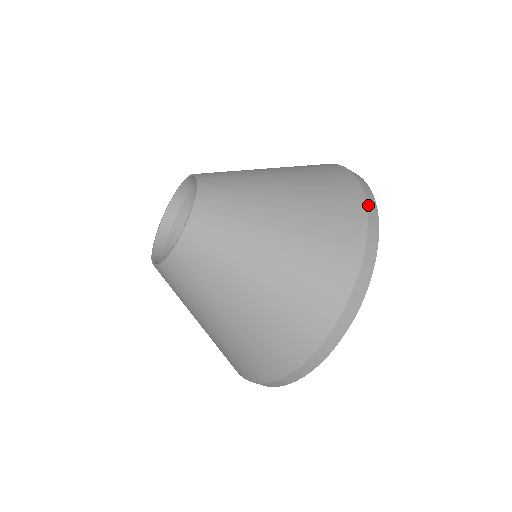
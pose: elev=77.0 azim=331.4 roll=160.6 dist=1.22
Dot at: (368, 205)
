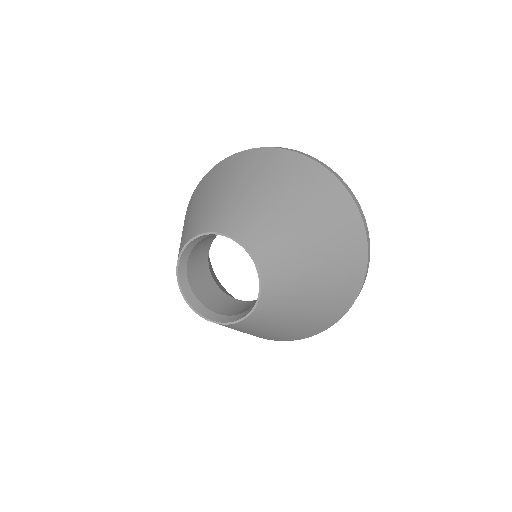
Dot at: (367, 268)
